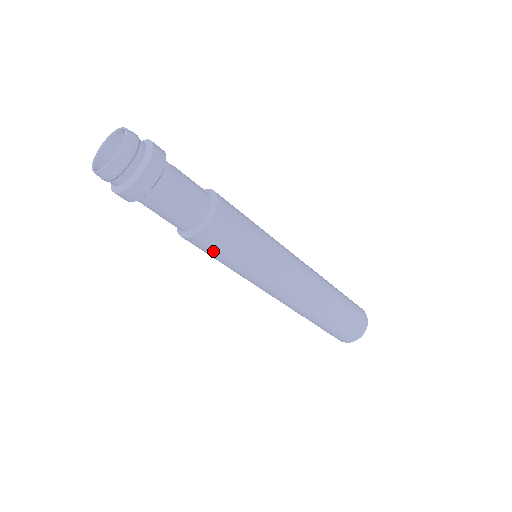
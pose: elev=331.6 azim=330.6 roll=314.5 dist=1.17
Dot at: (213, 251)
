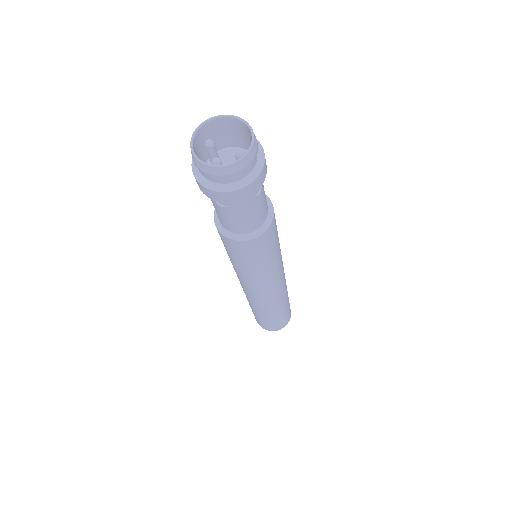
Dot at: occluded
